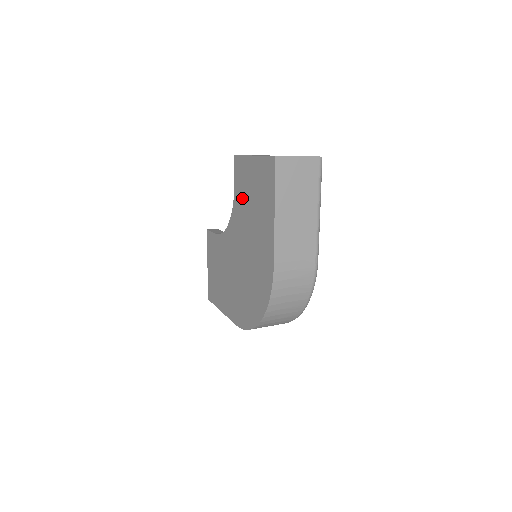
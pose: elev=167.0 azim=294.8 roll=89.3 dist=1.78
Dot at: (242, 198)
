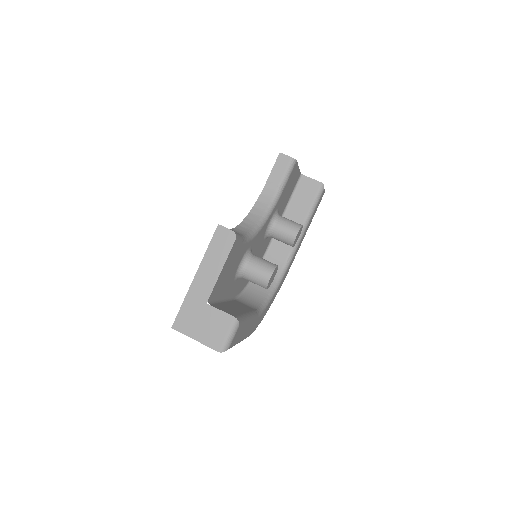
Dot at: occluded
